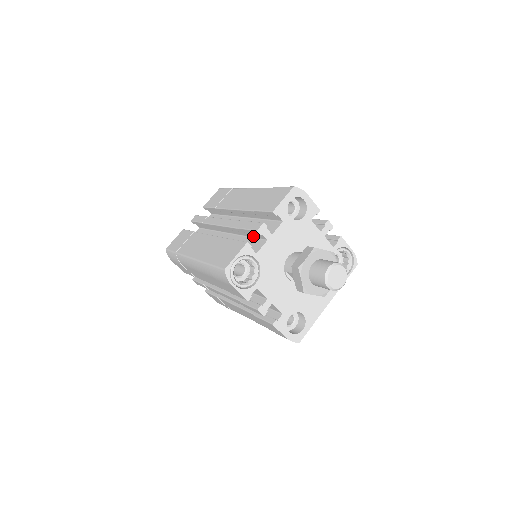
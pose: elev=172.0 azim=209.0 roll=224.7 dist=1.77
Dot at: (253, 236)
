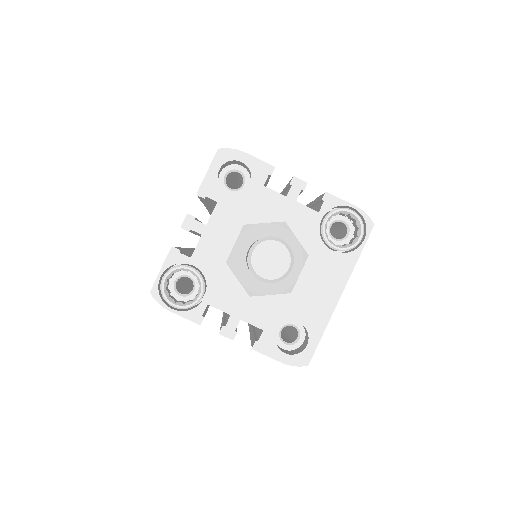
Dot at: occluded
